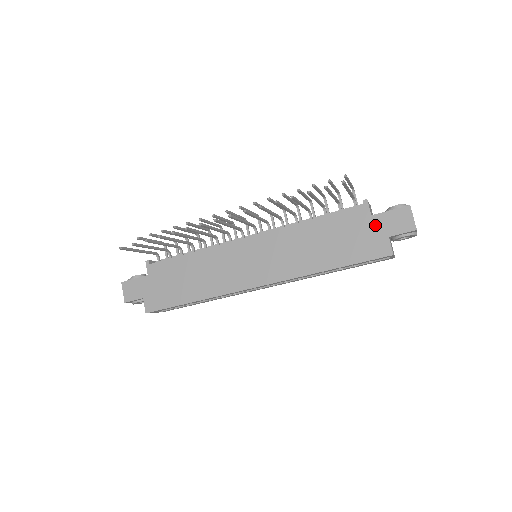
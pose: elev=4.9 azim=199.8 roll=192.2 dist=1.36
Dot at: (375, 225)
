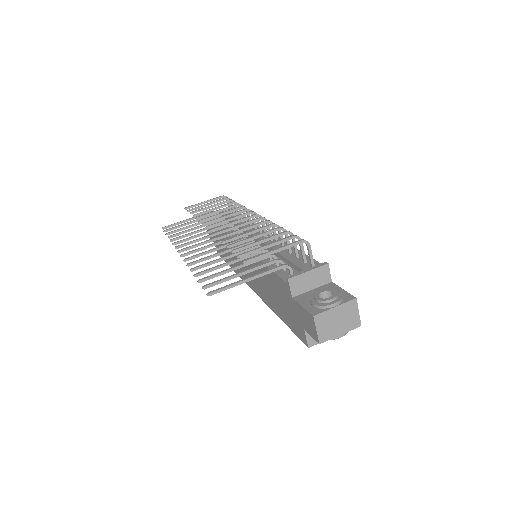
Dot at: (295, 309)
